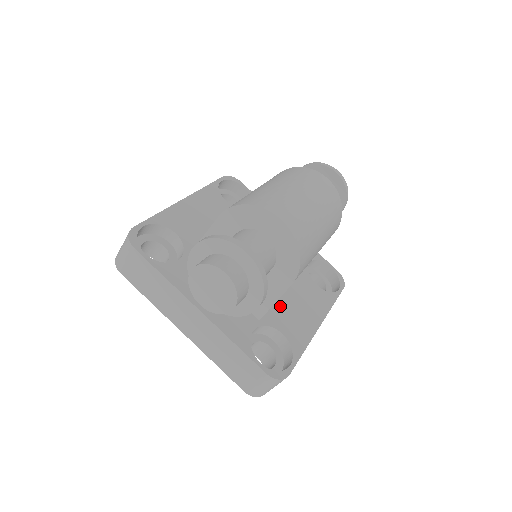
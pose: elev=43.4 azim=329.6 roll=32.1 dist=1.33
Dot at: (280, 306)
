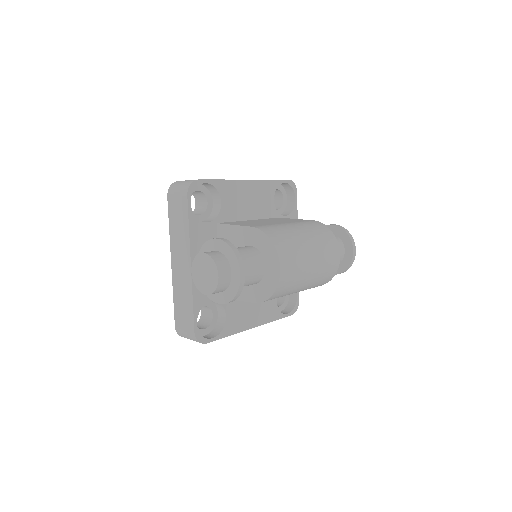
Dot at: occluded
